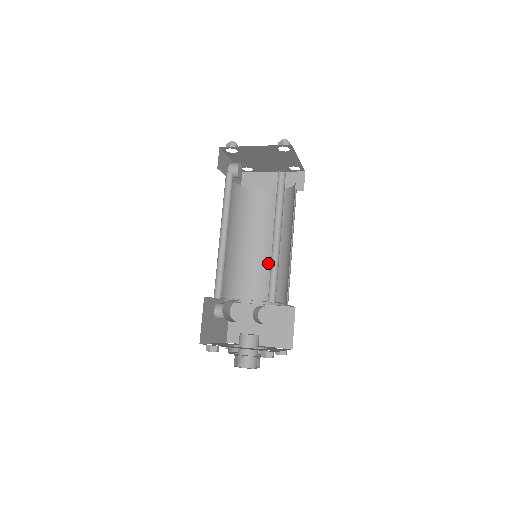
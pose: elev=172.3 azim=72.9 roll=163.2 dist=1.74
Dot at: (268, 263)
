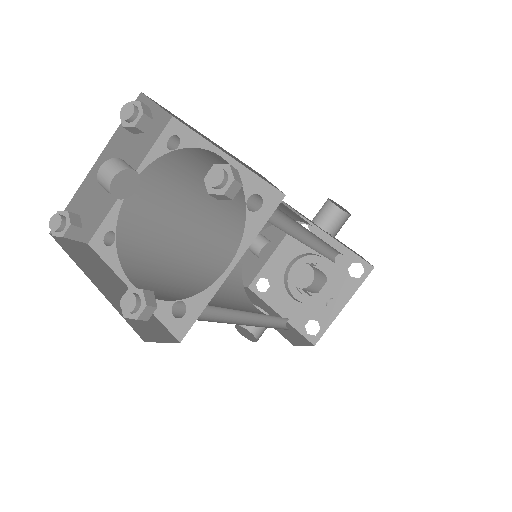
Dot at: occluded
